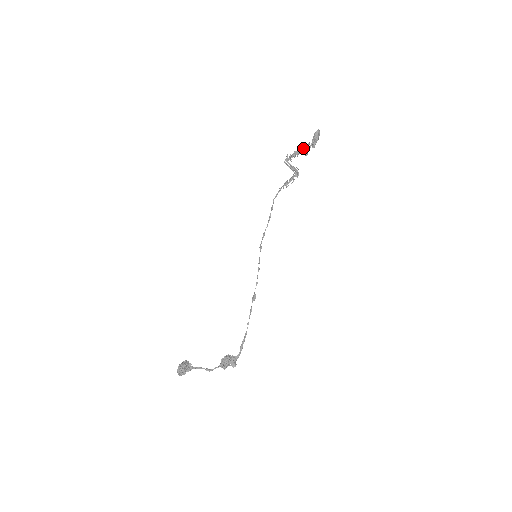
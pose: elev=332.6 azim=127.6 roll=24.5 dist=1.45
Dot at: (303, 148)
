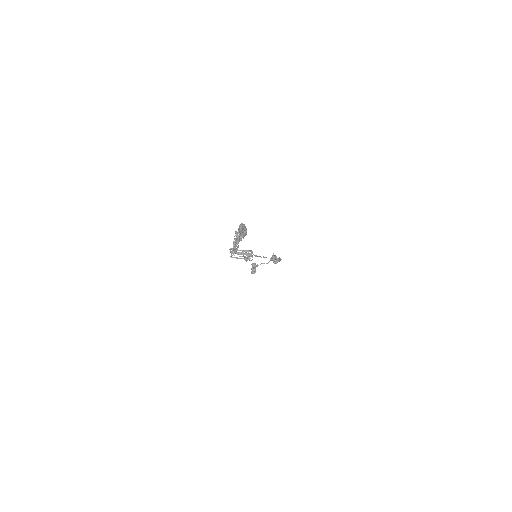
Dot at: (237, 237)
